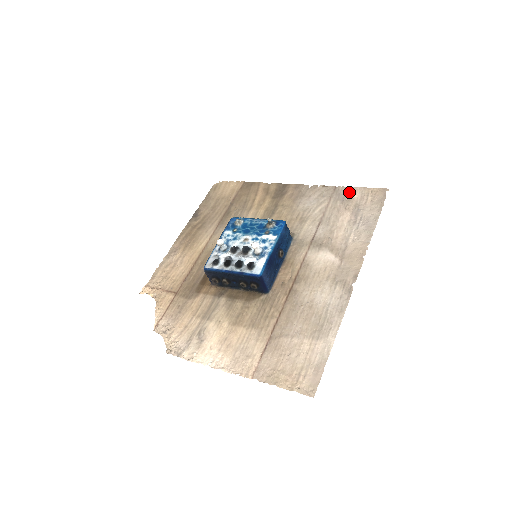
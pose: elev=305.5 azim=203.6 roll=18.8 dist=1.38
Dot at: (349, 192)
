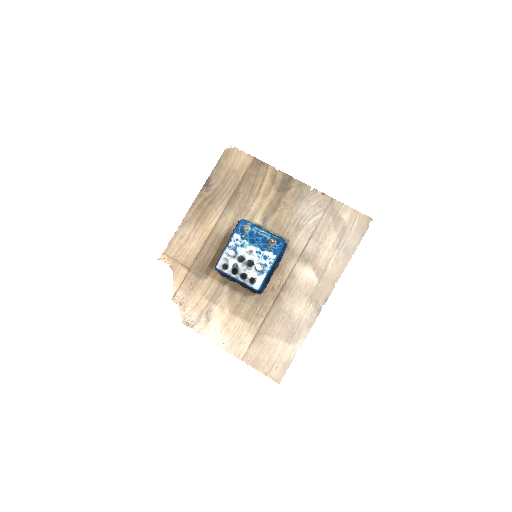
Dot at: (342, 210)
